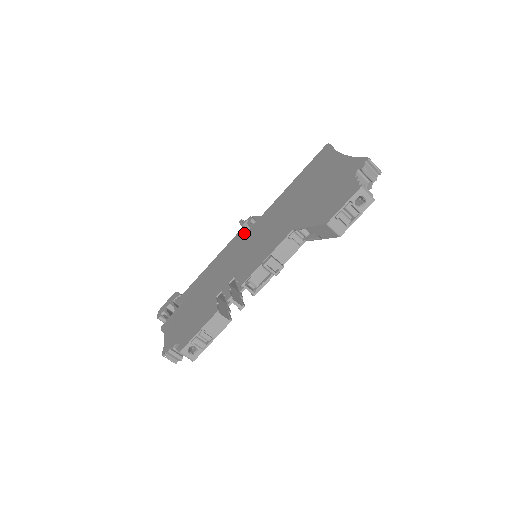
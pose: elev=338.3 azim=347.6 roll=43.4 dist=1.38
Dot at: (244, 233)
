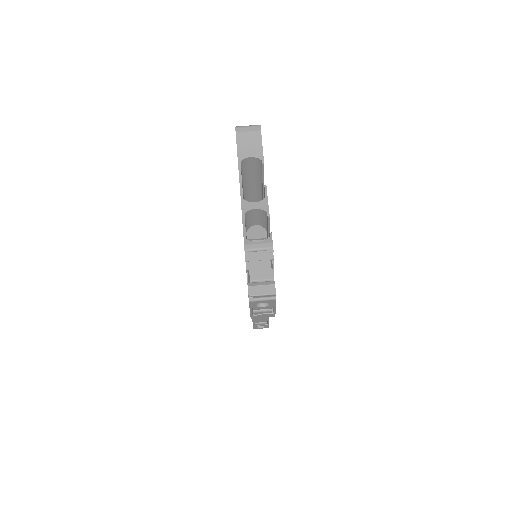
Dot at: occluded
